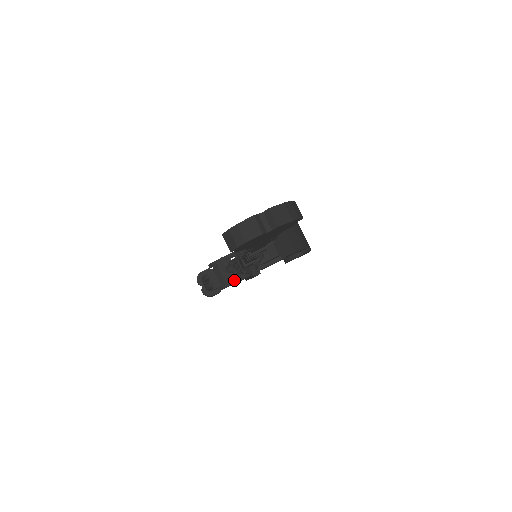
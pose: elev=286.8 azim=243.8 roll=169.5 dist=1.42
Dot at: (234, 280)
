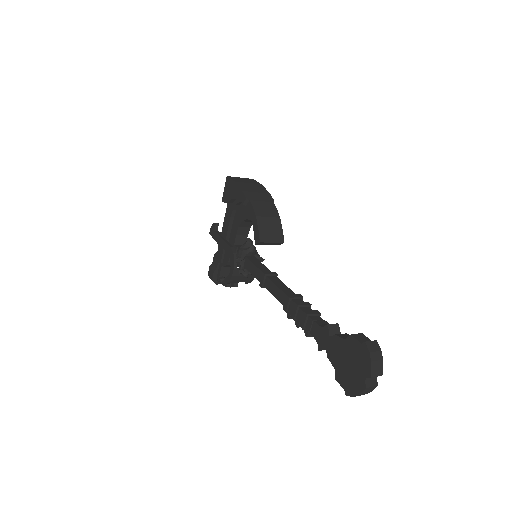
Dot at: occluded
